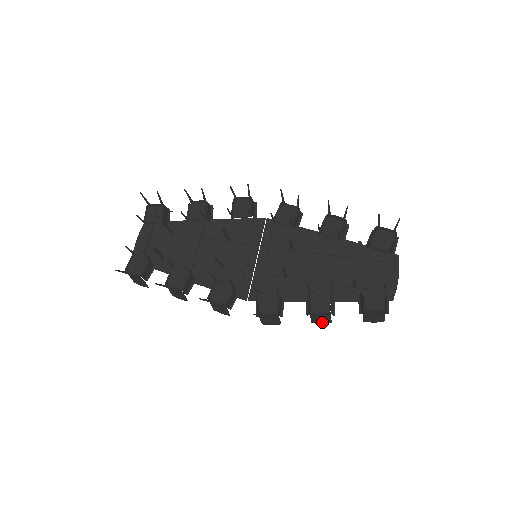
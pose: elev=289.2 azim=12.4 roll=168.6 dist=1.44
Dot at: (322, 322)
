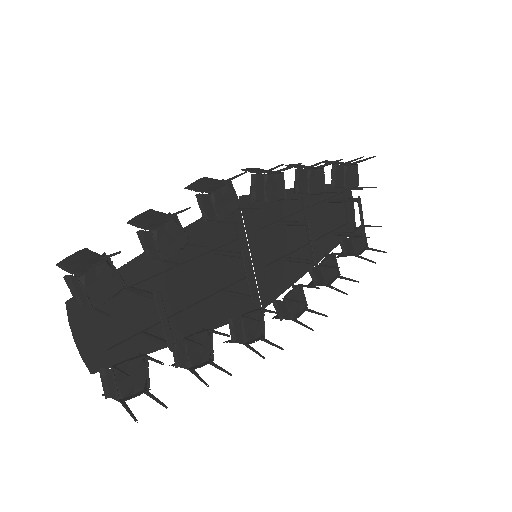
Dot at: occluded
